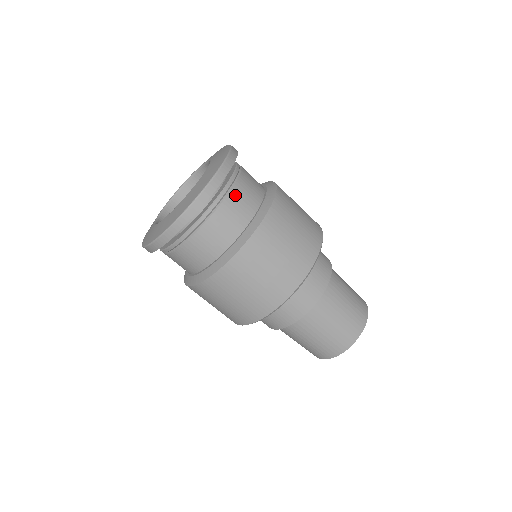
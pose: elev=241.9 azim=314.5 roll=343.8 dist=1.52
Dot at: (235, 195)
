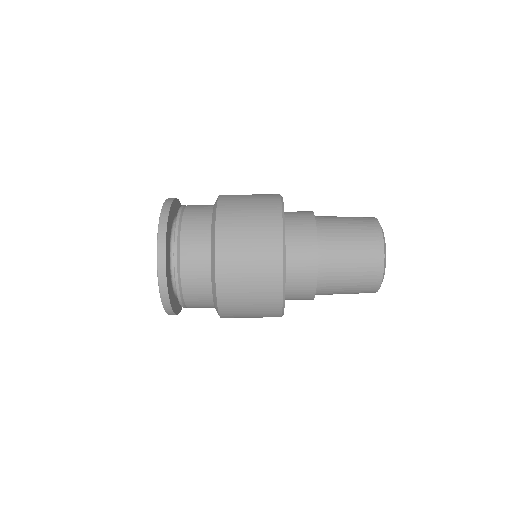
Dot at: (185, 265)
